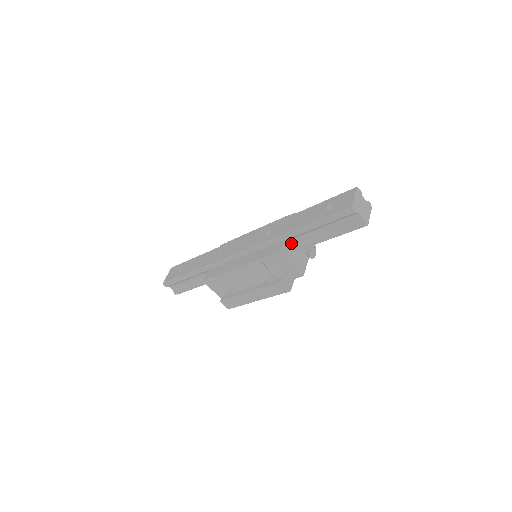
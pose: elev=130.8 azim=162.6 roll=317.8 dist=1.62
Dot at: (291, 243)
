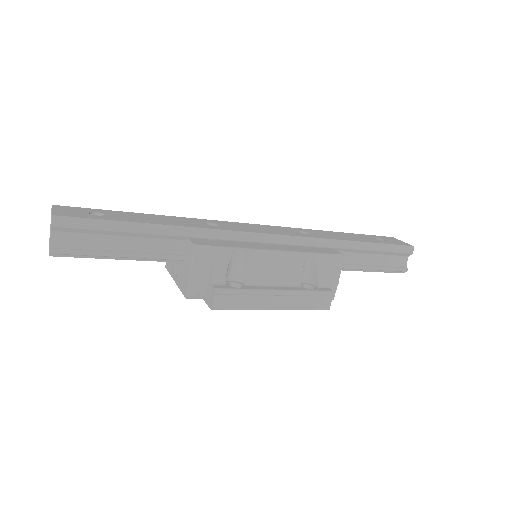
Dot at: occluded
